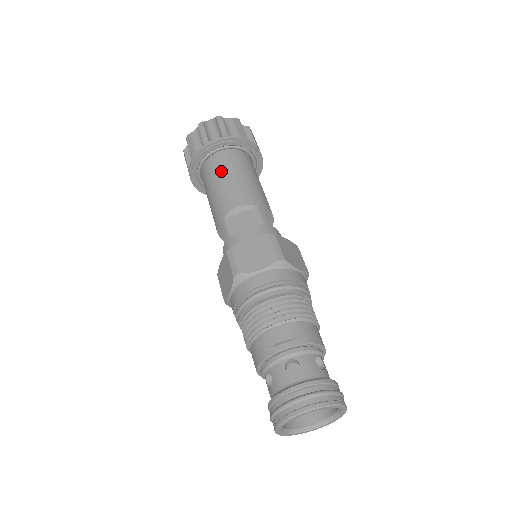
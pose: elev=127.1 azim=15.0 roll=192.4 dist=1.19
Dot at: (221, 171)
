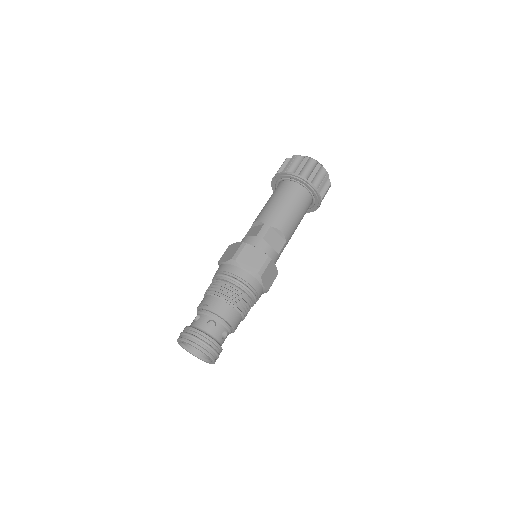
Dot at: (271, 196)
